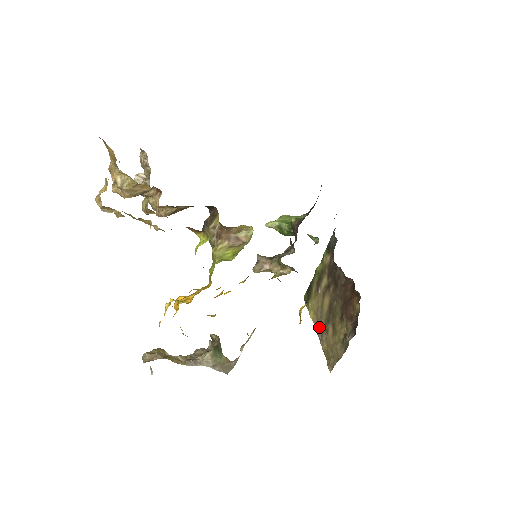
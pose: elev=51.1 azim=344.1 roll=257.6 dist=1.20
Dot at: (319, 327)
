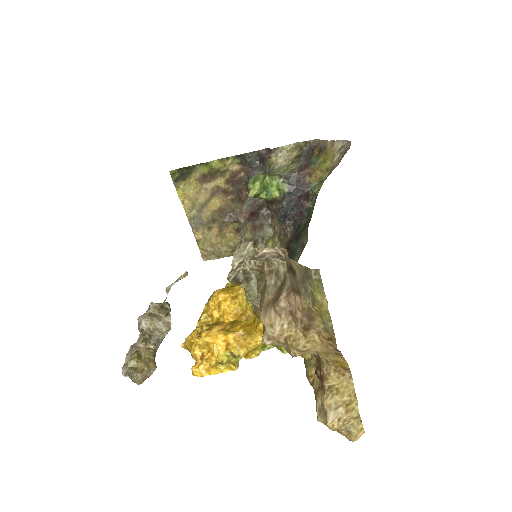
Dot at: (194, 217)
